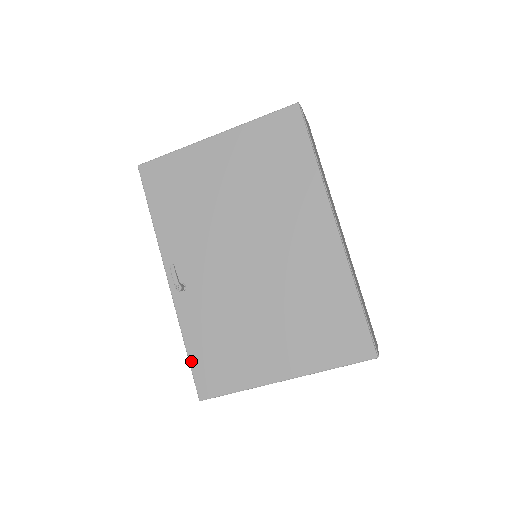
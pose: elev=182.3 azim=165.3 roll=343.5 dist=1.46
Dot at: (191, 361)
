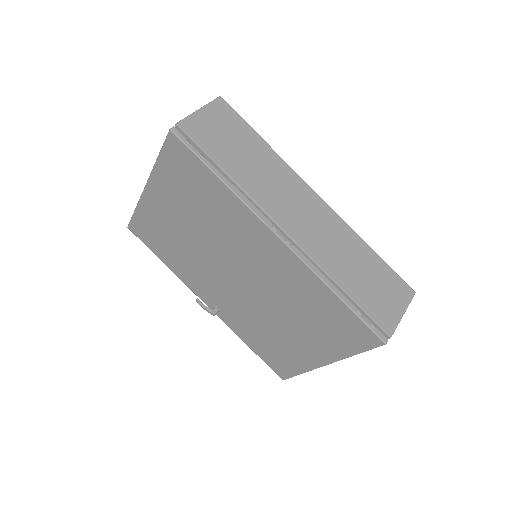
Dot at: (259, 356)
